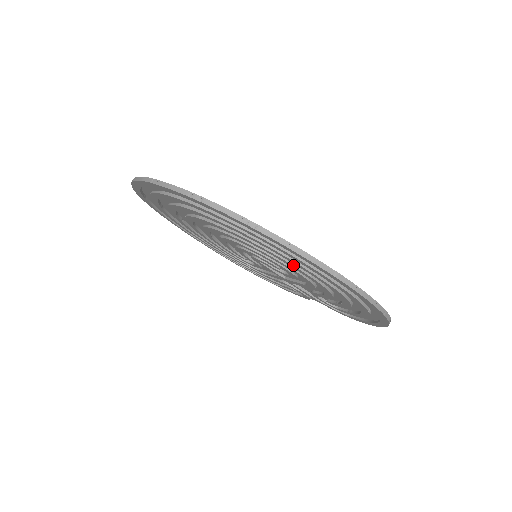
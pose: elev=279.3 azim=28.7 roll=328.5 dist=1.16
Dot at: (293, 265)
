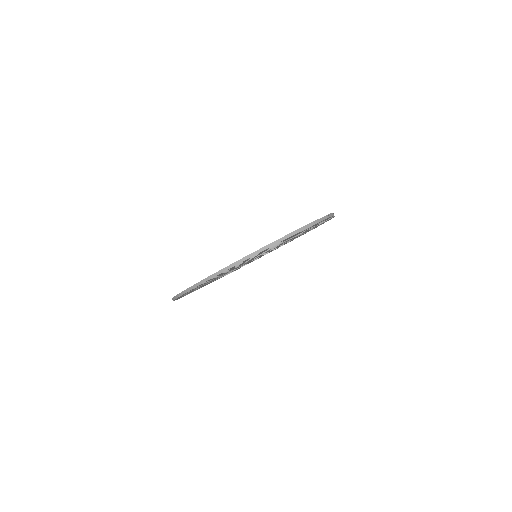
Dot at: occluded
